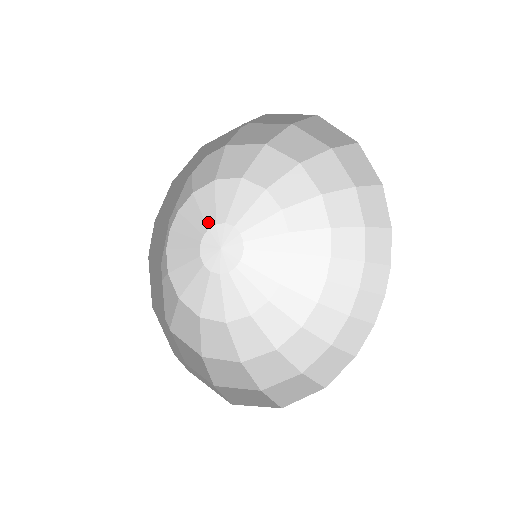
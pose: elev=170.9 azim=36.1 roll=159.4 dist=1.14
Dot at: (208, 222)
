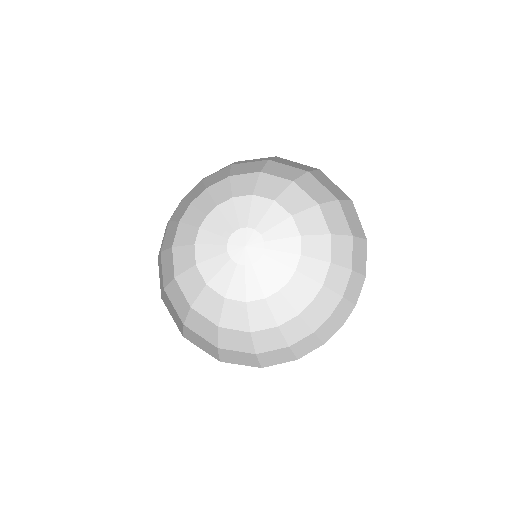
Dot at: (241, 223)
